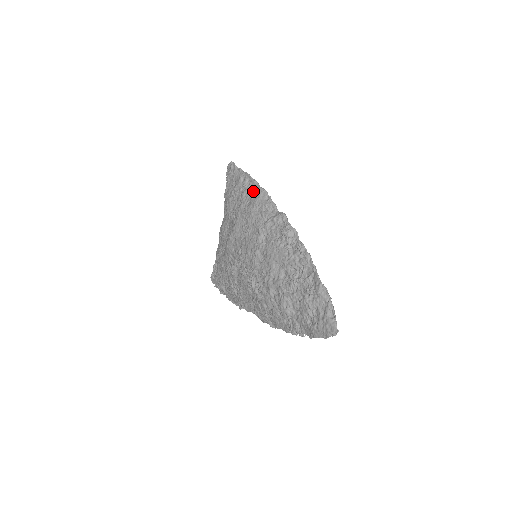
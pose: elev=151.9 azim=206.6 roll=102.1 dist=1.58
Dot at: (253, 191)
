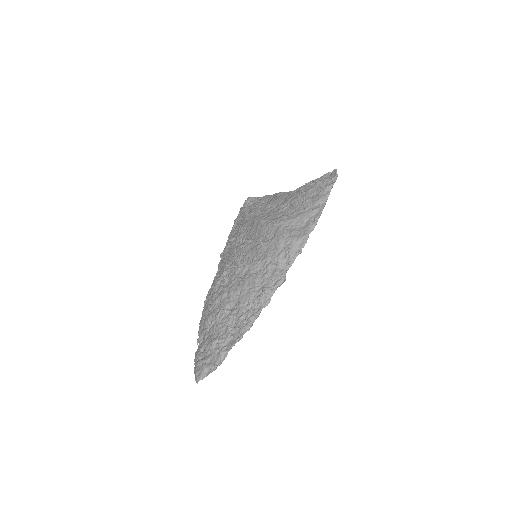
Dot at: (304, 227)
